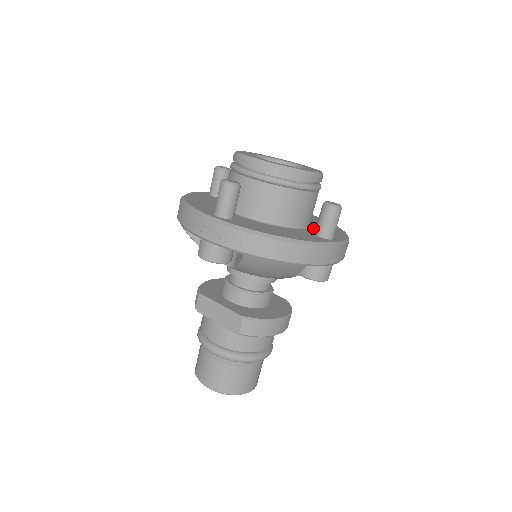
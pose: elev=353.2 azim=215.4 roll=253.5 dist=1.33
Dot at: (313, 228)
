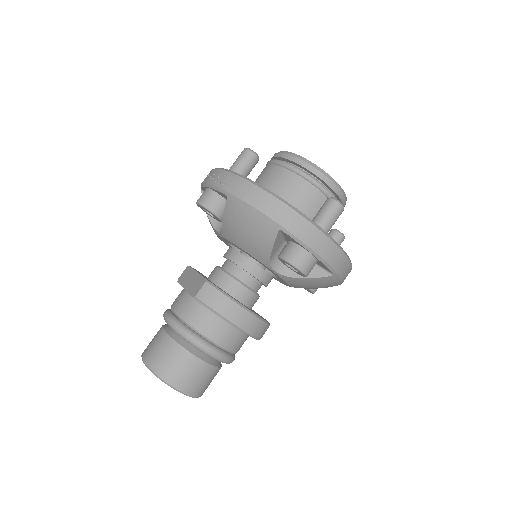
Dot at: occluded
